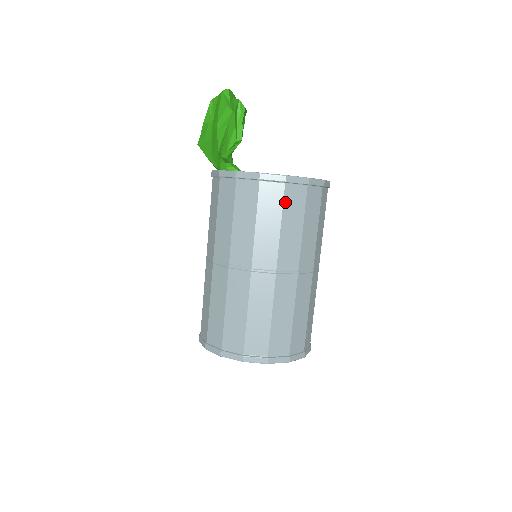
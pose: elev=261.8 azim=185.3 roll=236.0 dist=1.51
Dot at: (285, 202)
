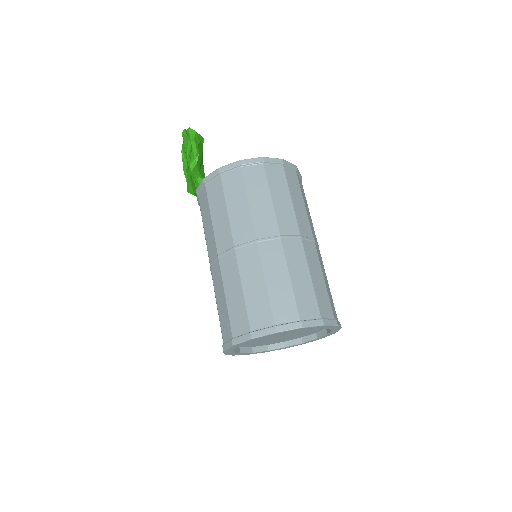
Dot at: (246, 181)
